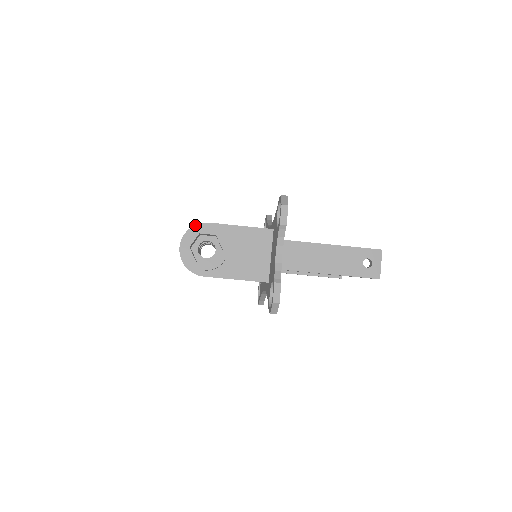
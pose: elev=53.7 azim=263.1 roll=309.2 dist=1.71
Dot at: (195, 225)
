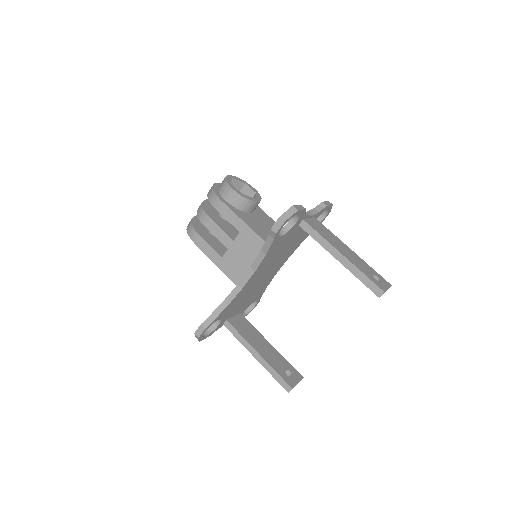
Dot at: occluded
